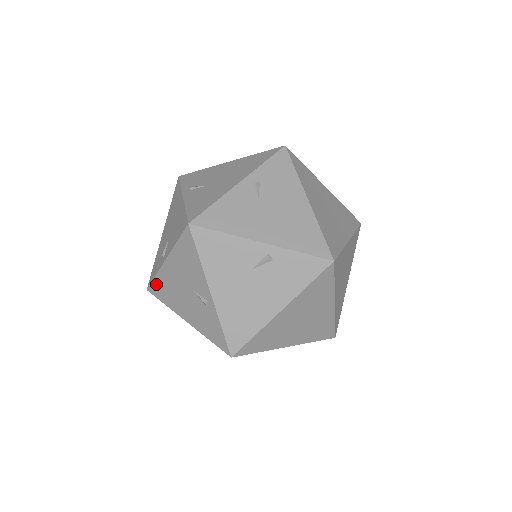
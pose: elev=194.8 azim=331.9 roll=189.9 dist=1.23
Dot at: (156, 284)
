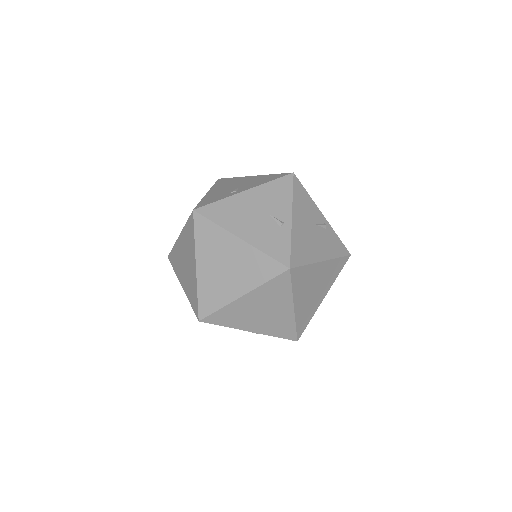
Dot at: (215, 206)
